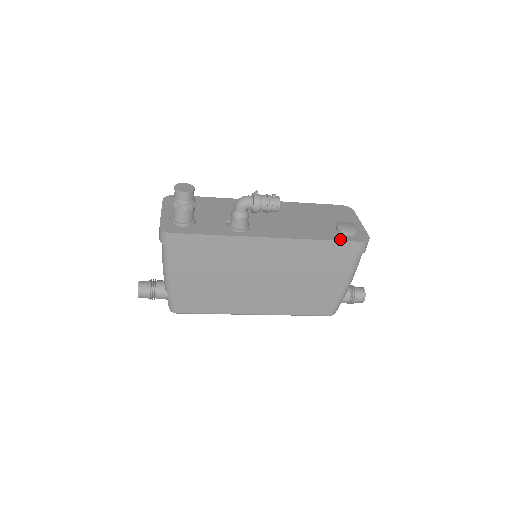
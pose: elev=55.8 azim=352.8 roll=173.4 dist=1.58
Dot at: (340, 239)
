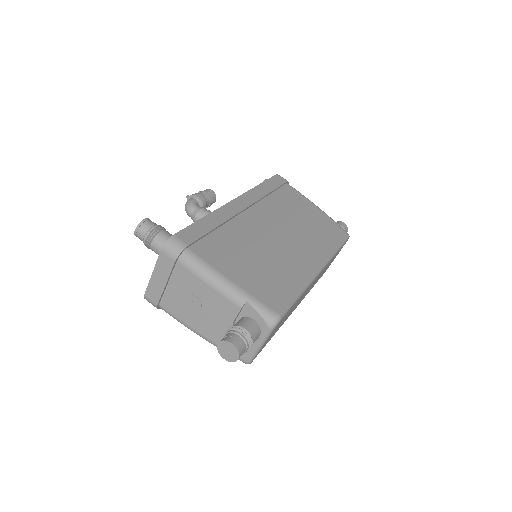
Dot at: (266, 181)
